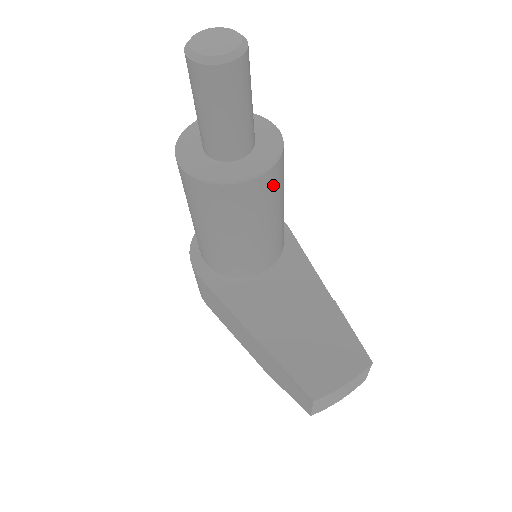
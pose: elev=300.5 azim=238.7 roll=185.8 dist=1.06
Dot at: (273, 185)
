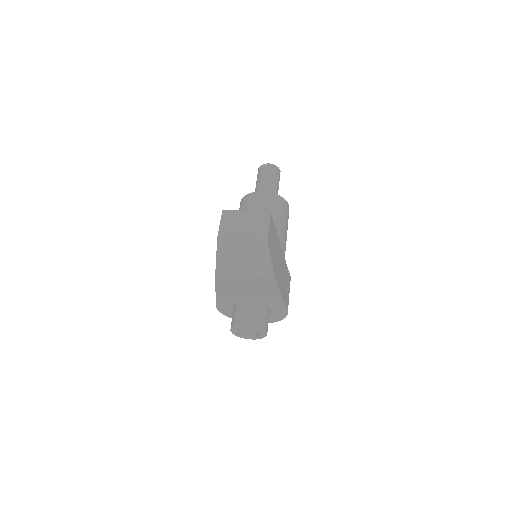
Dot at: (271, 202)
